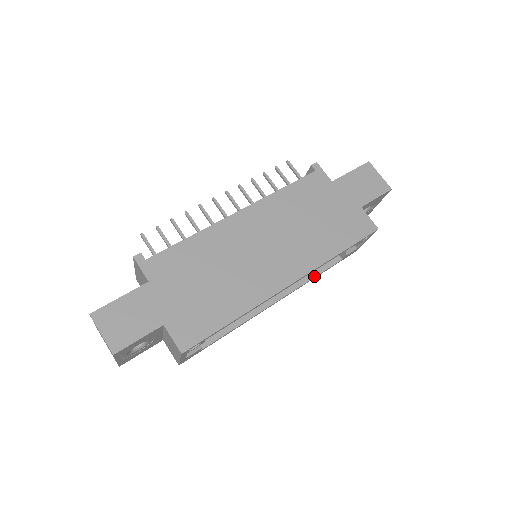
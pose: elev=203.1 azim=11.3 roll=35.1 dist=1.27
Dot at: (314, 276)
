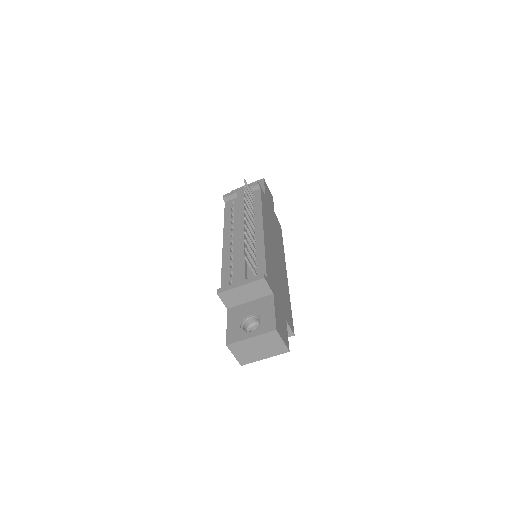
Dot at: occluded
